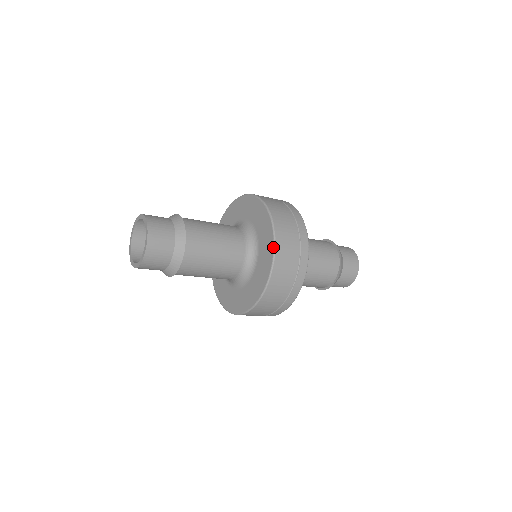
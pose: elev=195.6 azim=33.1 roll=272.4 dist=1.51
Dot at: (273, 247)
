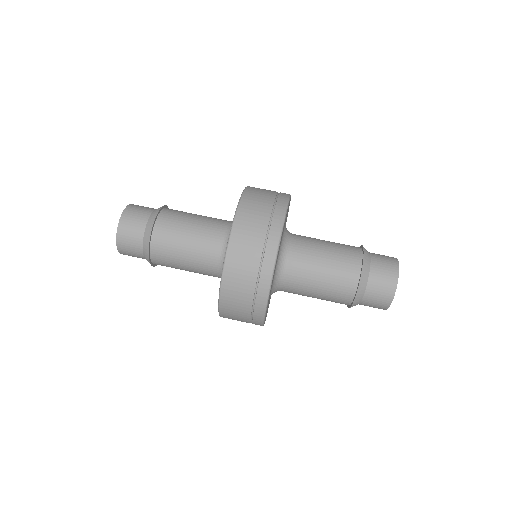
Dot at: (222, 270)
